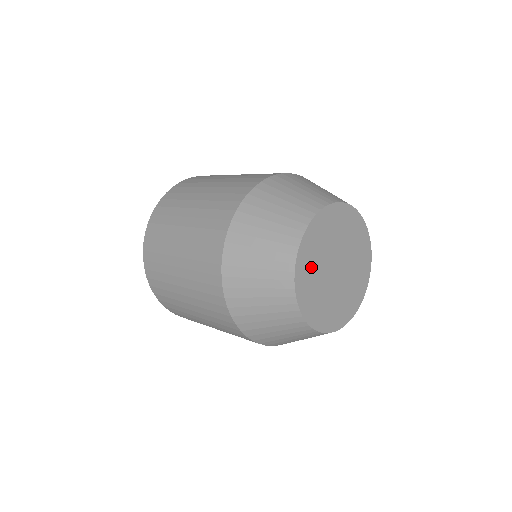
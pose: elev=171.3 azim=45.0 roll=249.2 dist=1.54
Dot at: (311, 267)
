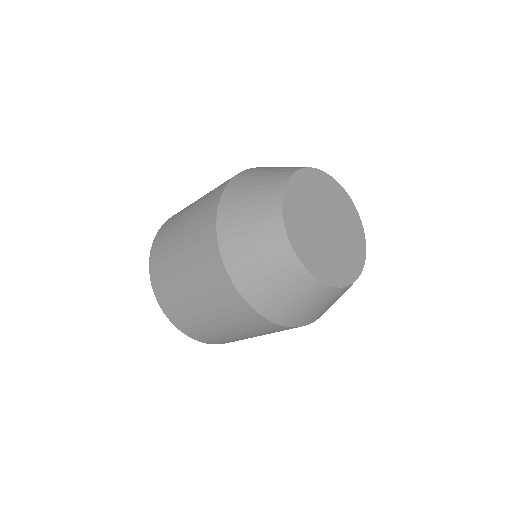
Dot at: (299, 208)
